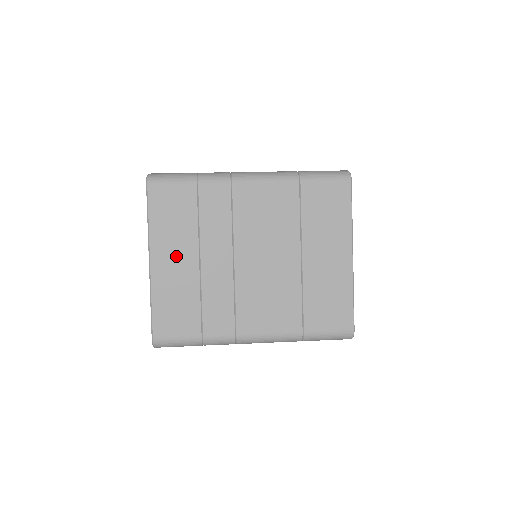
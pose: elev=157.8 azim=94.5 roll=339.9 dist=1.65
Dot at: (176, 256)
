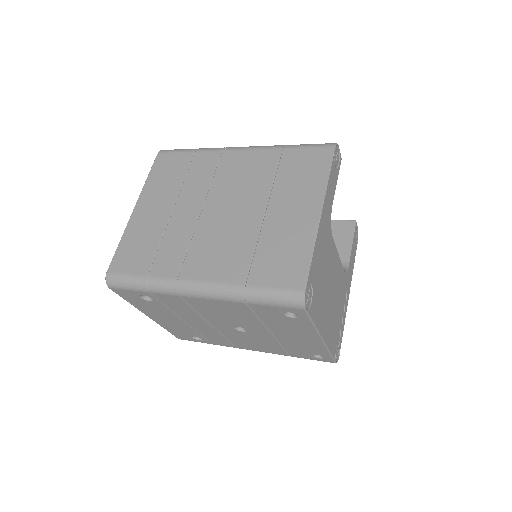
Dot at: (155, 205)
